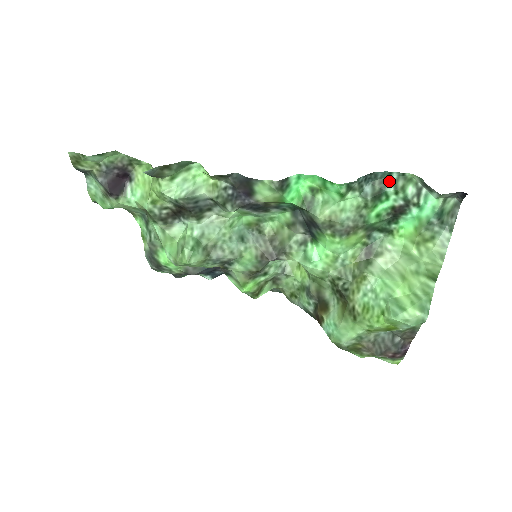
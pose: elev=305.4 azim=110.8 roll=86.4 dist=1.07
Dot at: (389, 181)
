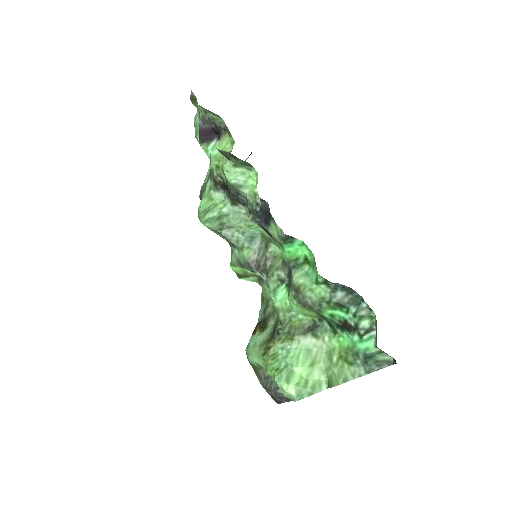
Dot at: (358, 304)
